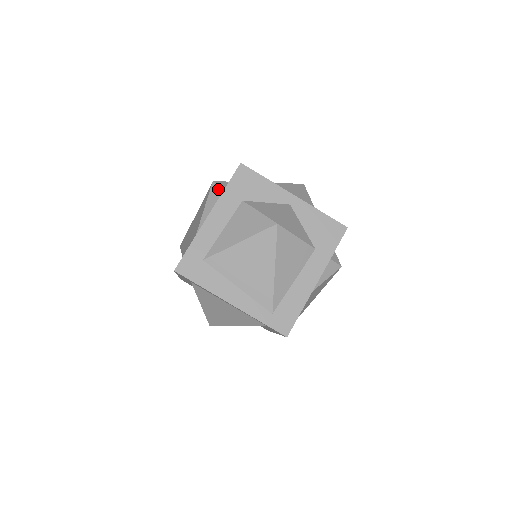
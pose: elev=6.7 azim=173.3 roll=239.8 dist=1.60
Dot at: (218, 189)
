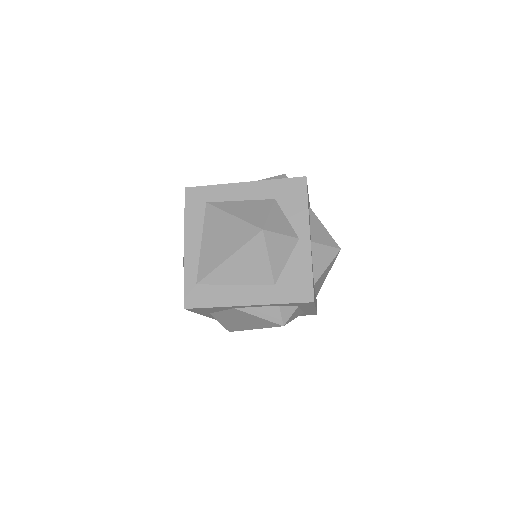
Dot at: occluded
